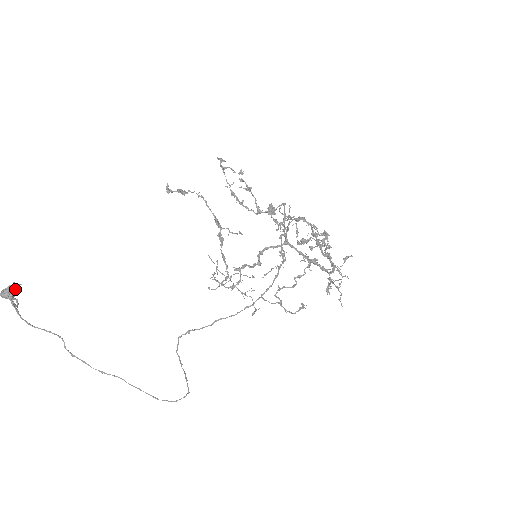
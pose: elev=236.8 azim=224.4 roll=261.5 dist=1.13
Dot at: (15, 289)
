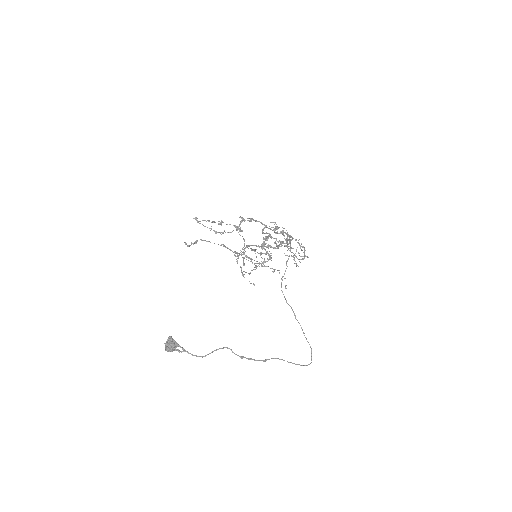
Dot at: occluded
